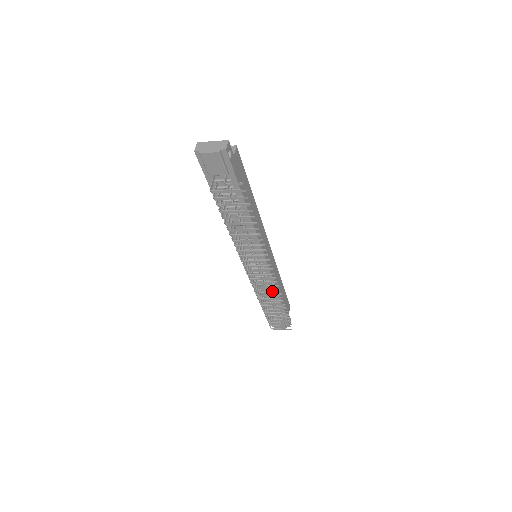
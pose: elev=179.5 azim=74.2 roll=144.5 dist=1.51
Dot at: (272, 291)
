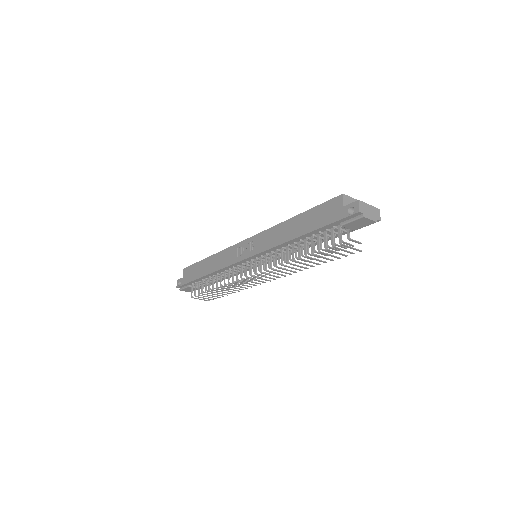
Dot at: (249, 286)
